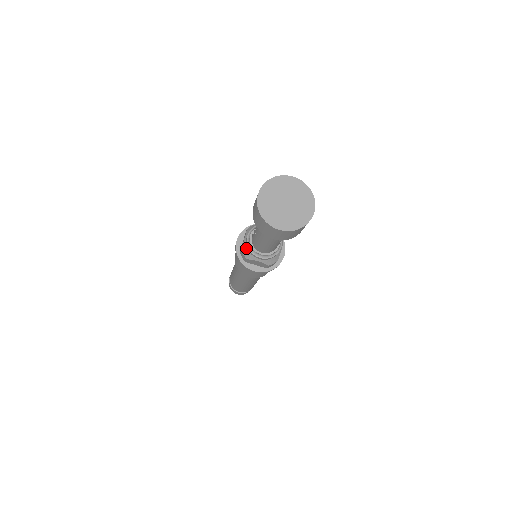
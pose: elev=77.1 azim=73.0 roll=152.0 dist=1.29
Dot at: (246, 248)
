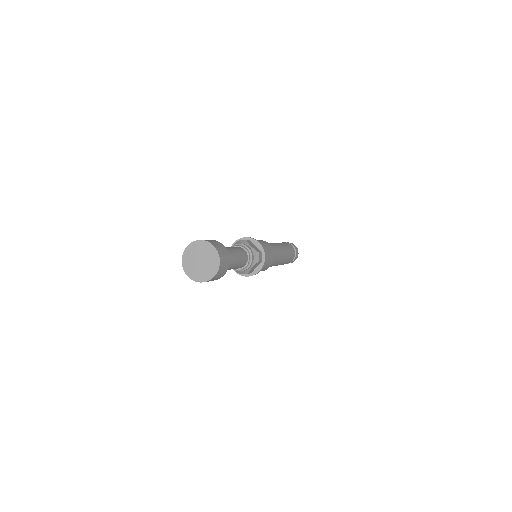
Dot at: occluded
